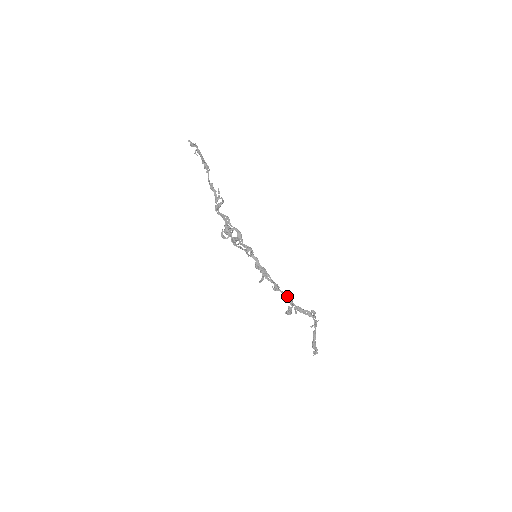
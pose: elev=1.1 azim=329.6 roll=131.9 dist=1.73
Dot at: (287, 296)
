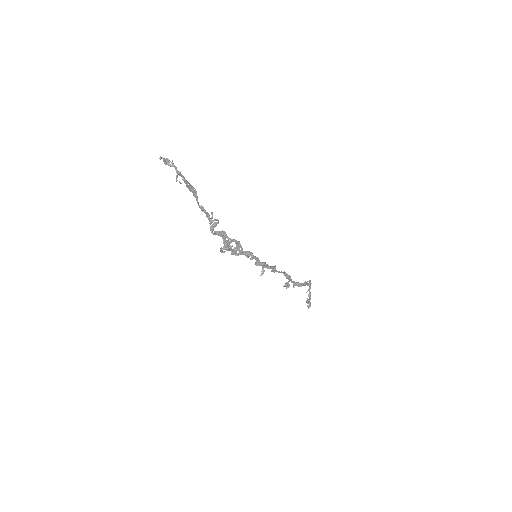
Dot at: (285, 275)
